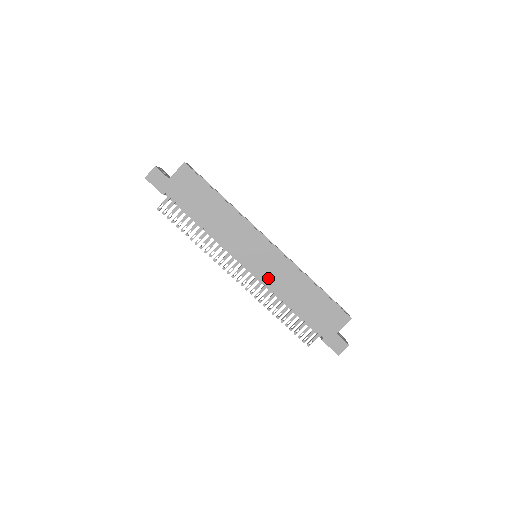
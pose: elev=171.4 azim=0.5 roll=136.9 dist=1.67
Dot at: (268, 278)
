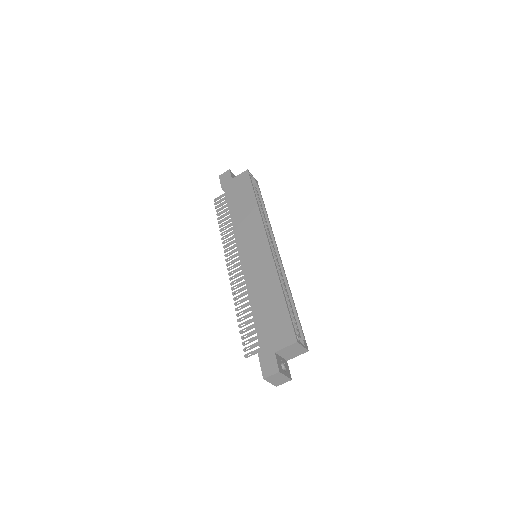
Dot at: (249, 272)
